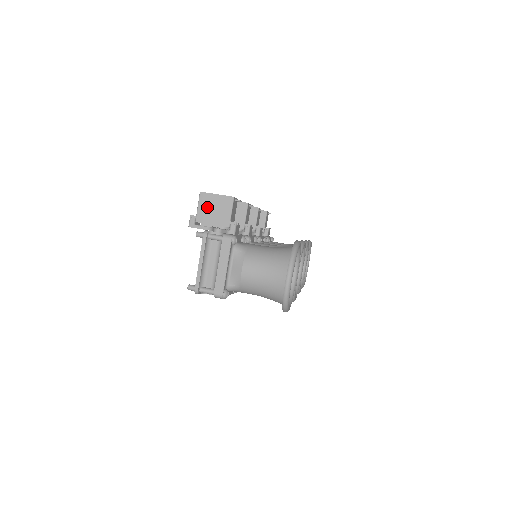
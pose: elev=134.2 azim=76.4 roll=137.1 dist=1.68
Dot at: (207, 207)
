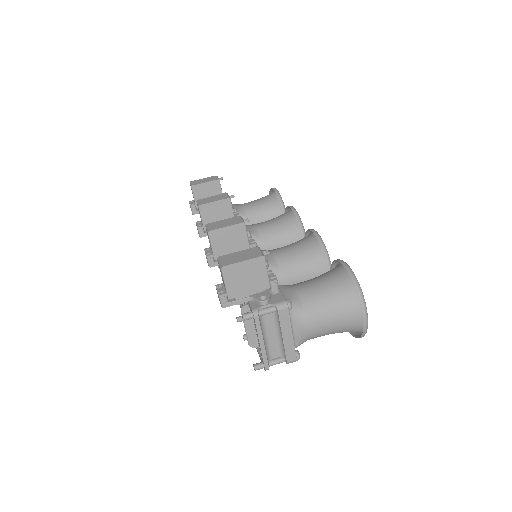
Dot at: (236, 279)
